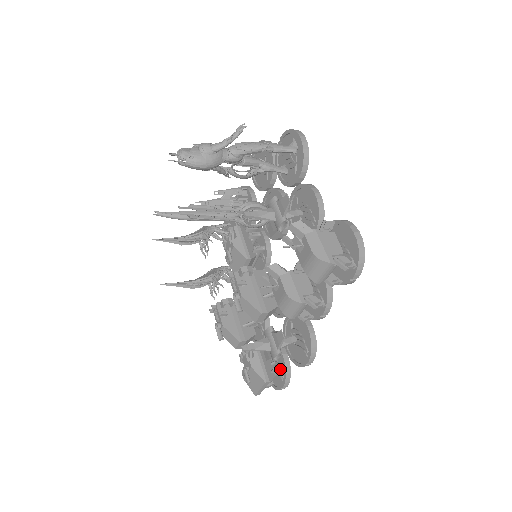
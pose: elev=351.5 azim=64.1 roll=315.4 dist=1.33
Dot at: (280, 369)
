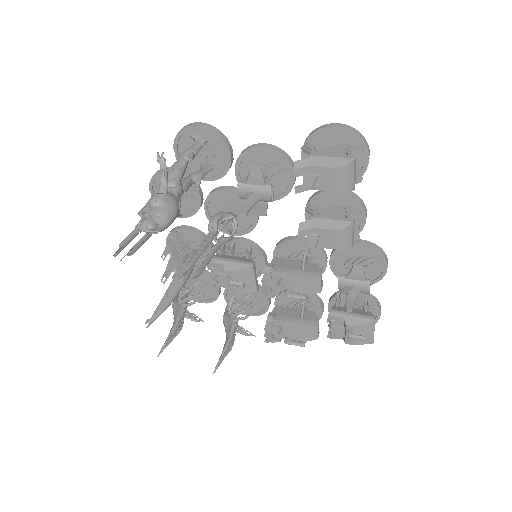
Dot at: (367, 303)
